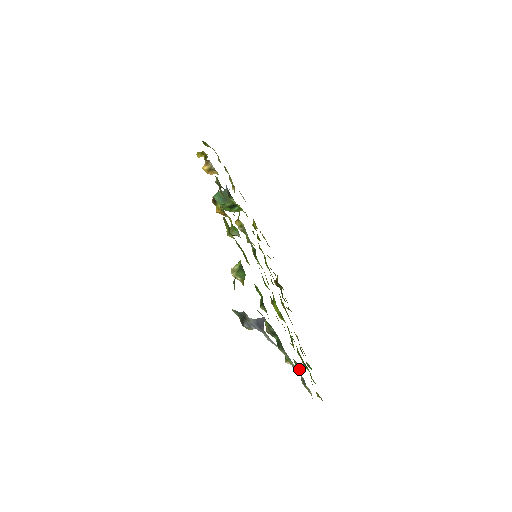
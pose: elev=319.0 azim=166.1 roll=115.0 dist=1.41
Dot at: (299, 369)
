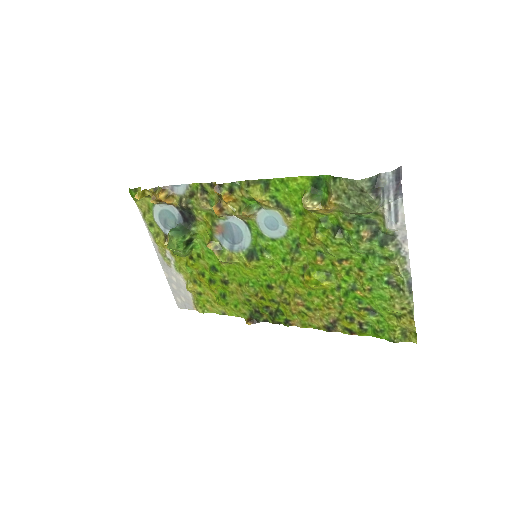
Dot at: (392, 286)
